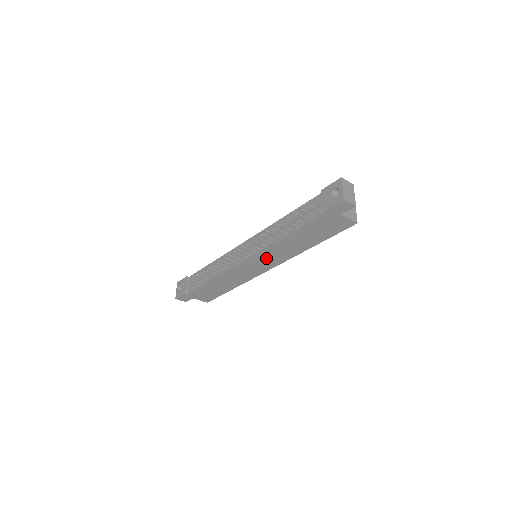
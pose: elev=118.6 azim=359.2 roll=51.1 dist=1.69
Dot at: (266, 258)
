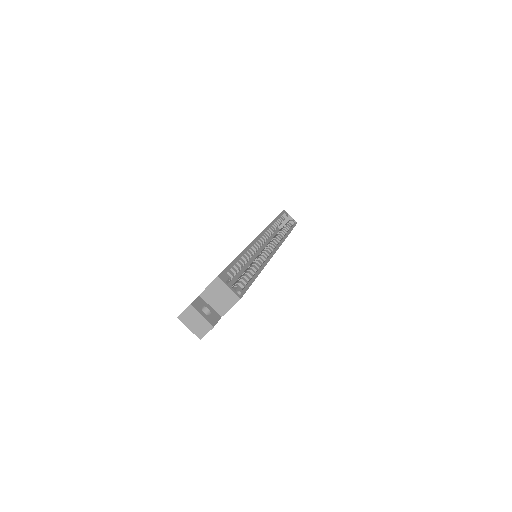
Dot at: occluded
